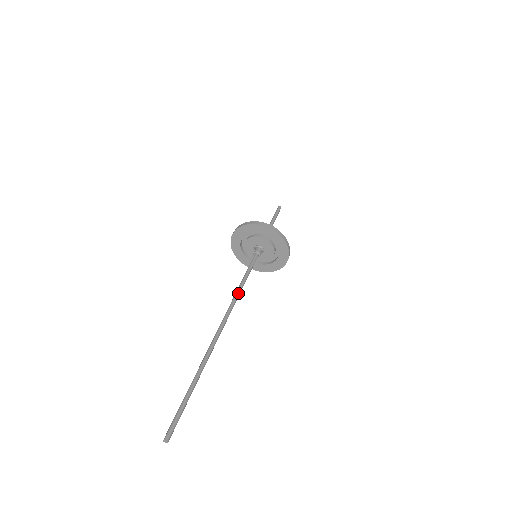
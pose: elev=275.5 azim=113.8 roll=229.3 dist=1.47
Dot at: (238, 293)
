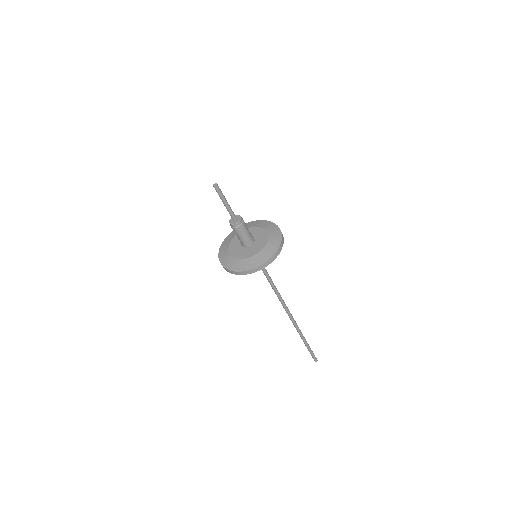
Dot at: (276, 293)
